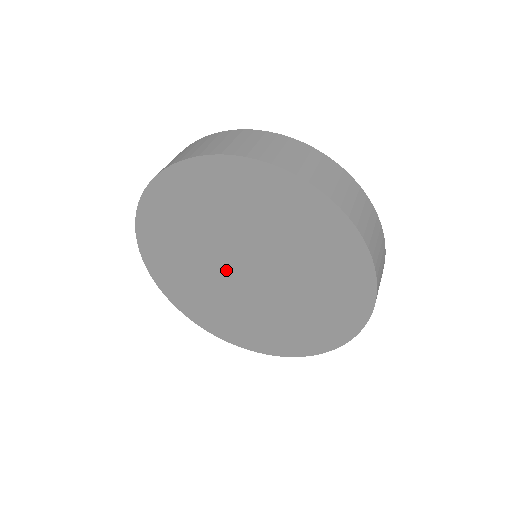
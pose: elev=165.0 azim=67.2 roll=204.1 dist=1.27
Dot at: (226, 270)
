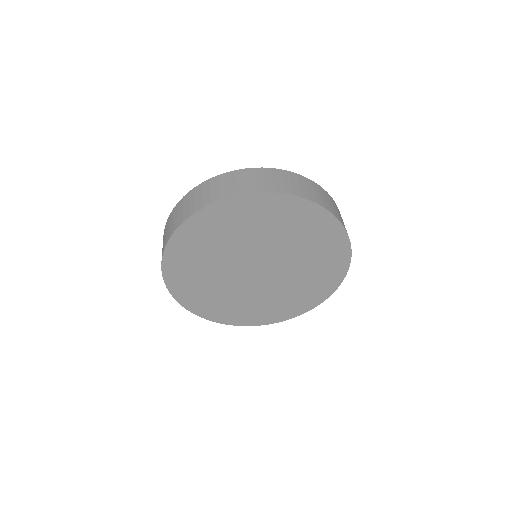
Dot at: (240, 268)
